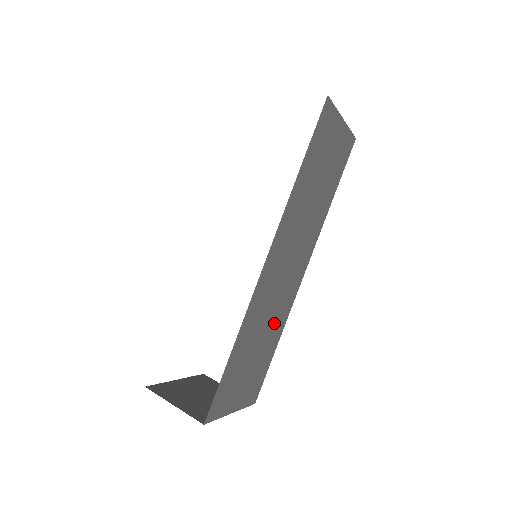
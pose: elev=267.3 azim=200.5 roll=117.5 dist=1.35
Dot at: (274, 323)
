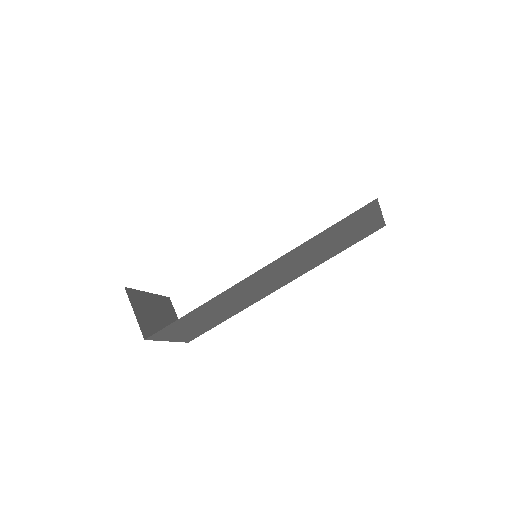
Dot at: (236, 306)
